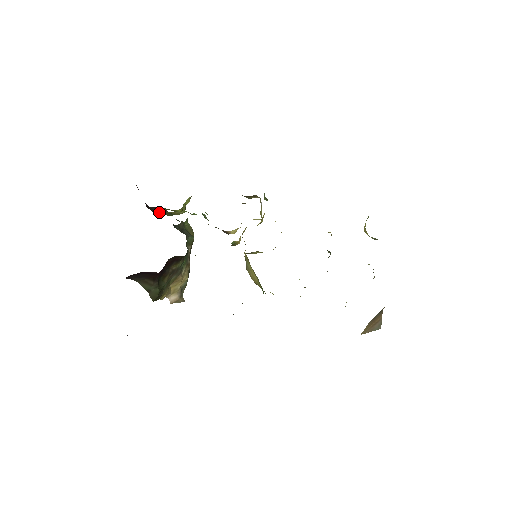
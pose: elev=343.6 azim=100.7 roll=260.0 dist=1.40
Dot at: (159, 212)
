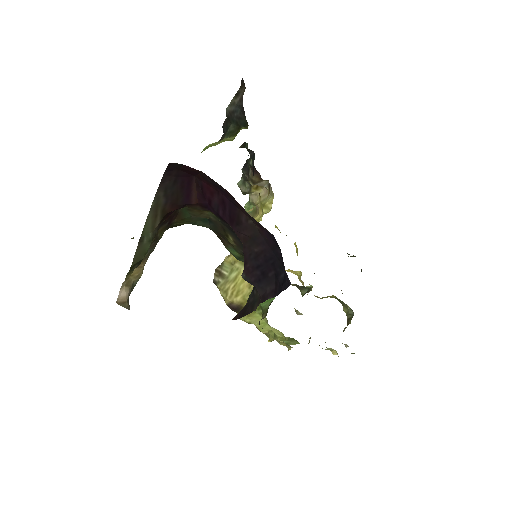
Dot at: occluded
